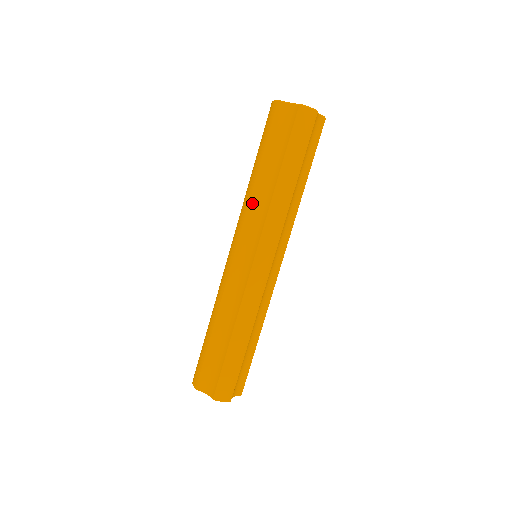
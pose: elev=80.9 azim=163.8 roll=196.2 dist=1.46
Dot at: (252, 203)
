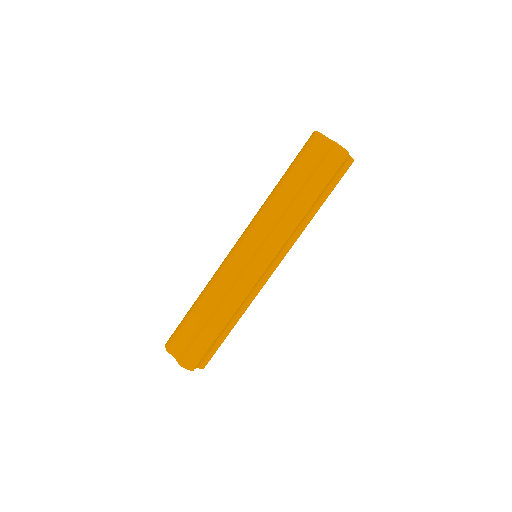
Dot at: (268, 211)
